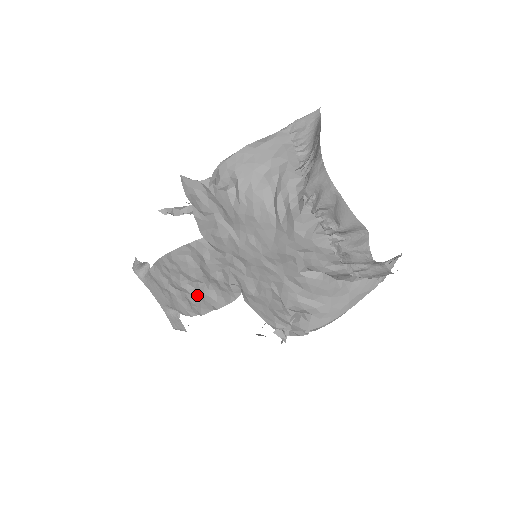
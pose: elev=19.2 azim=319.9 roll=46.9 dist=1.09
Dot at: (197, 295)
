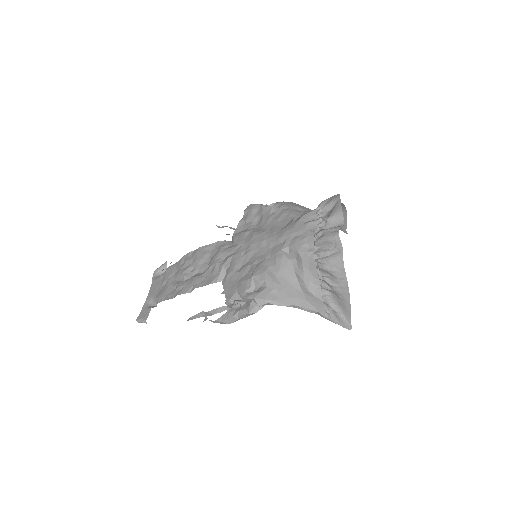
Dot at: (189, 280)
